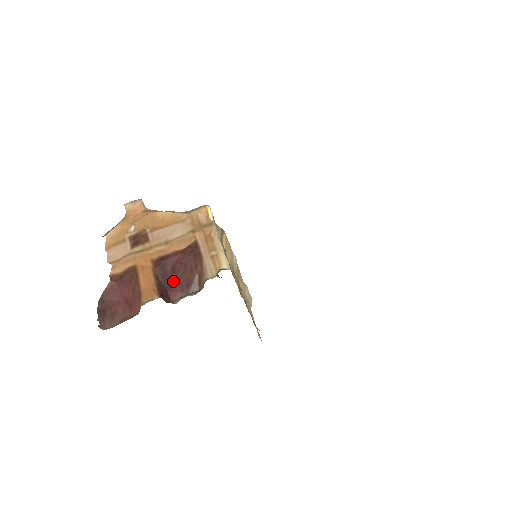
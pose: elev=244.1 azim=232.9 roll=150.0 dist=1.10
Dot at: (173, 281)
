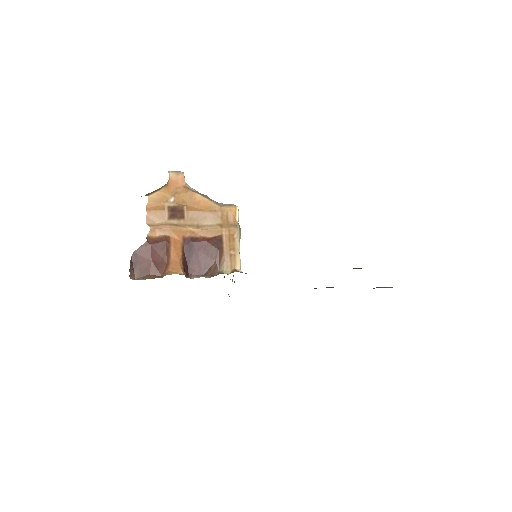
Dot at: (195, 260)
